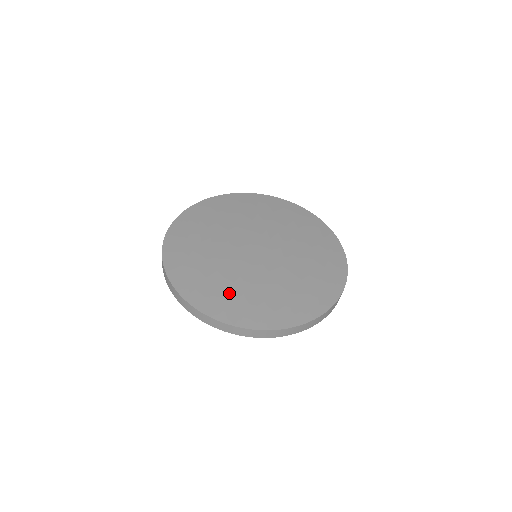
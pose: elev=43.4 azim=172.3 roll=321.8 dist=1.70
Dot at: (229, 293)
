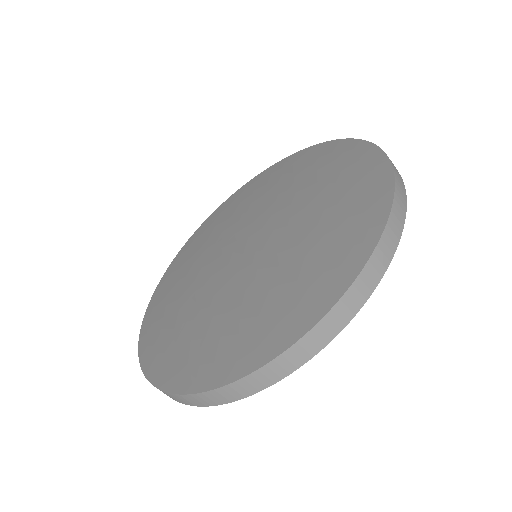
Dot at: (244, 322)
